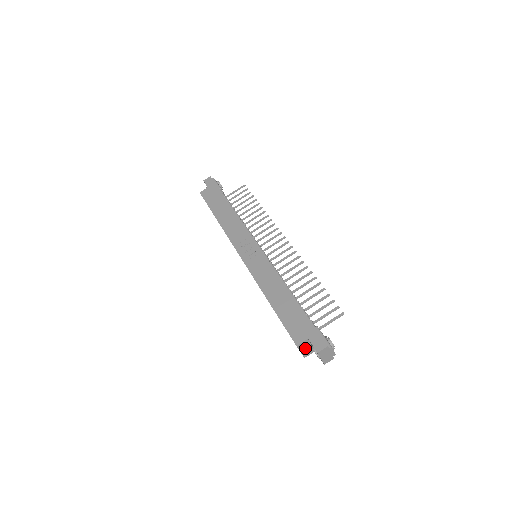
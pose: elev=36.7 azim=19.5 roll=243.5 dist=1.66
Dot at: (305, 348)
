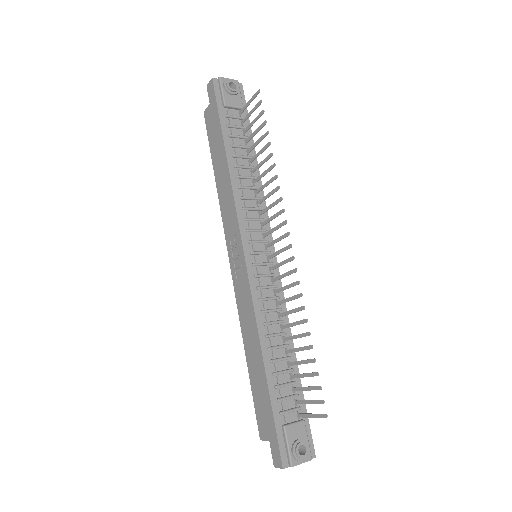
Dot at: occluded
